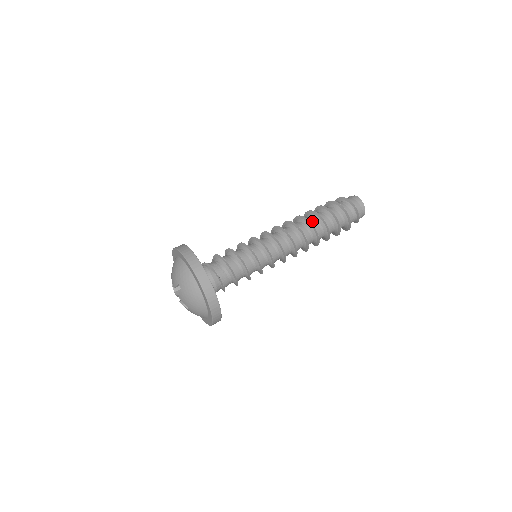
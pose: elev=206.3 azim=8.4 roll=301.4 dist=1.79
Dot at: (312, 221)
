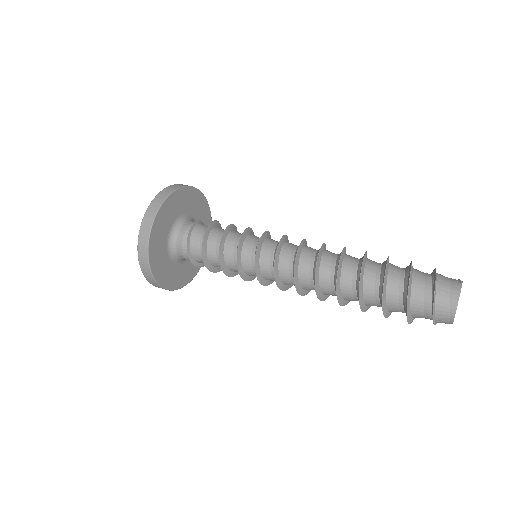
Dot at: (350, 261)
